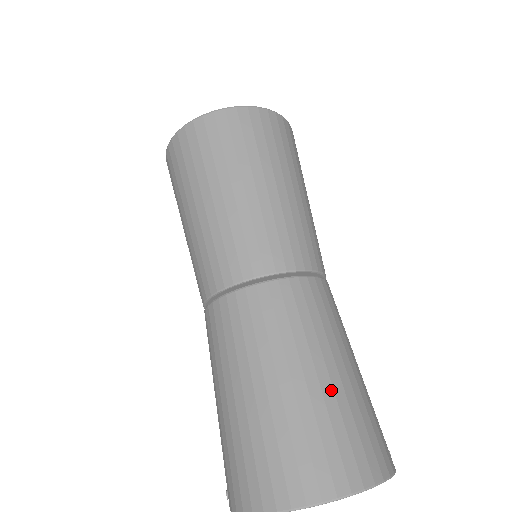
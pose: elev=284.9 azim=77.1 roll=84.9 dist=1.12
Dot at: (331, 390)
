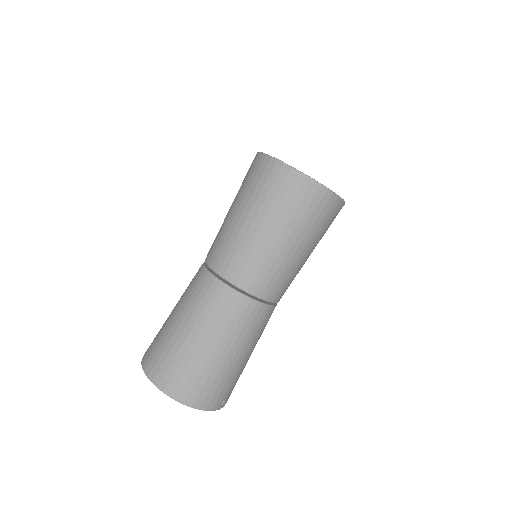
Dot at: (201, 354)
